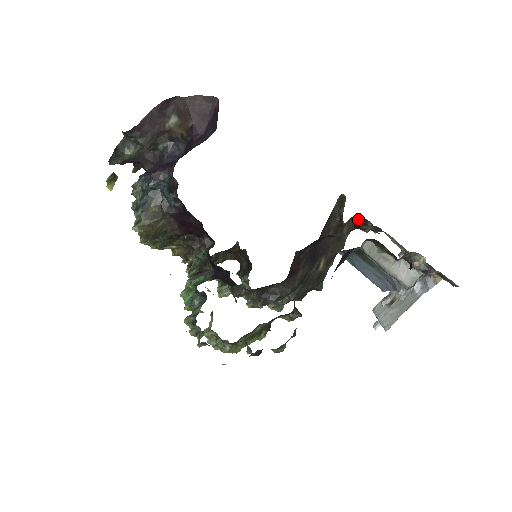
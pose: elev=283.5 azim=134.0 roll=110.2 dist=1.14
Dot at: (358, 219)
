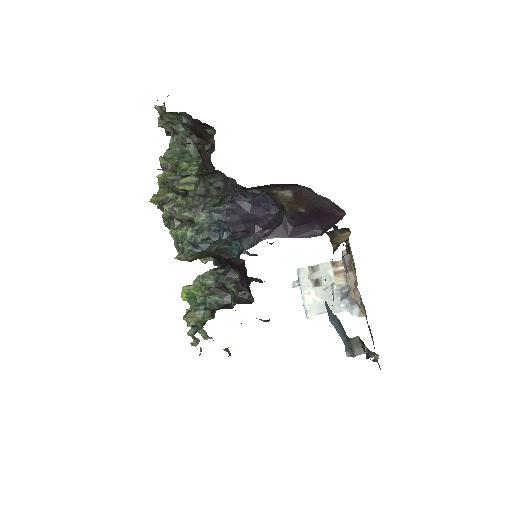
Dot at: occluded
